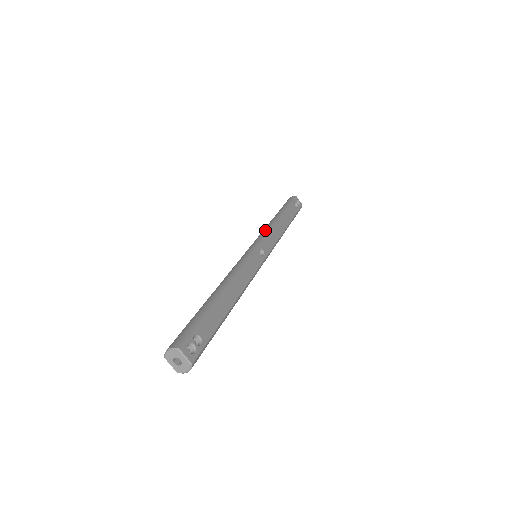
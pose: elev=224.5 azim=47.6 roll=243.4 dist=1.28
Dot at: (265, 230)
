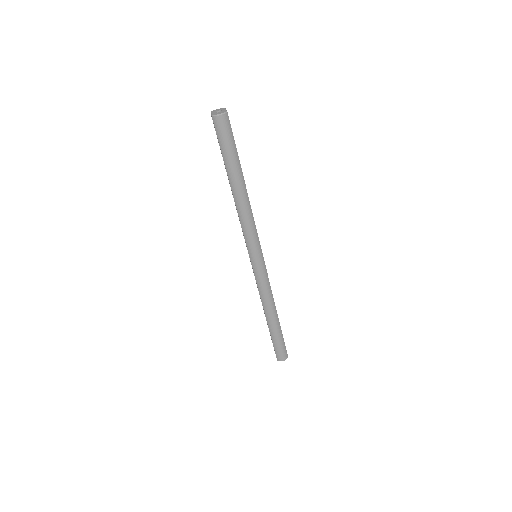
Dot at: occluded
